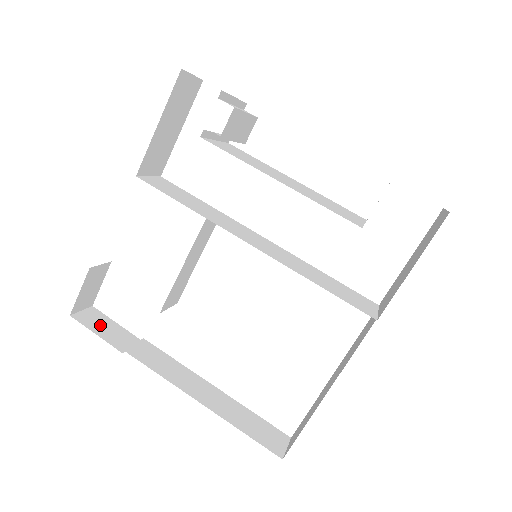
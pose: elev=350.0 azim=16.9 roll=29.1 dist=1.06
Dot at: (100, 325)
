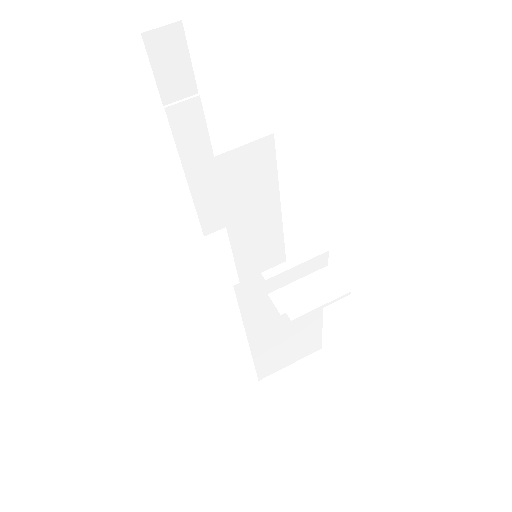
Dot at: (168, 58)
